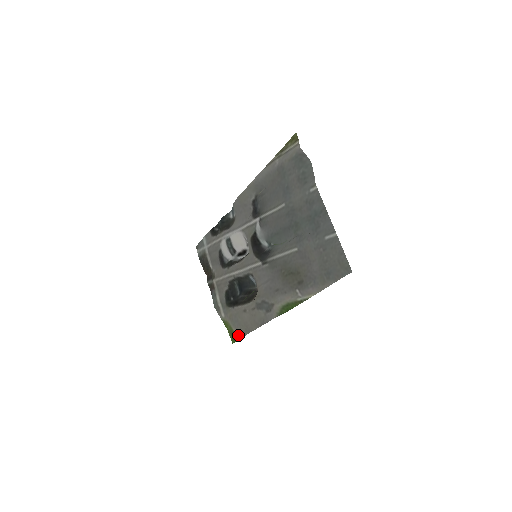
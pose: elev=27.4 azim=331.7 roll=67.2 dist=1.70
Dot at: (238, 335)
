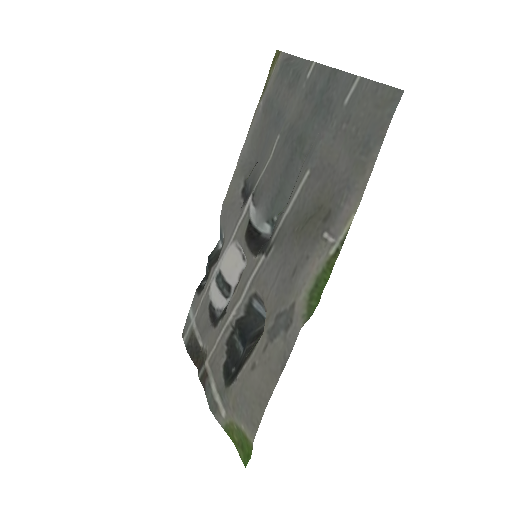
Dot at: (250, 432)
